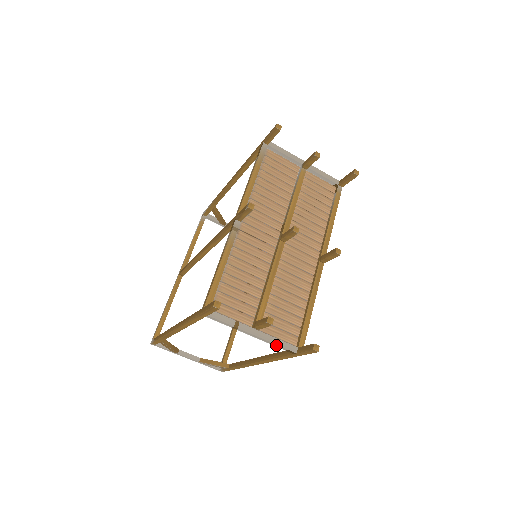
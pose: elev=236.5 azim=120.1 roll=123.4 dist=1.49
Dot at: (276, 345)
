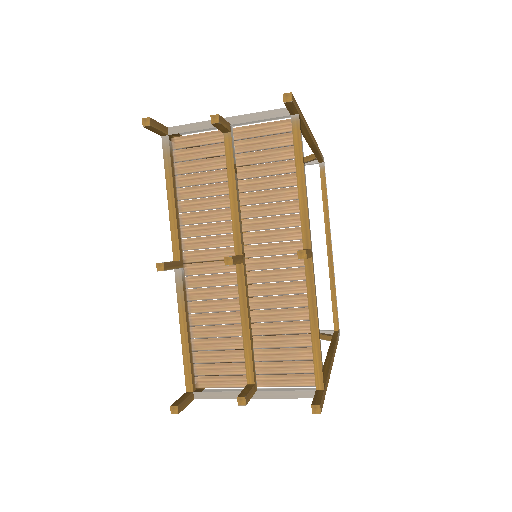
Dot at: (287, 397)
